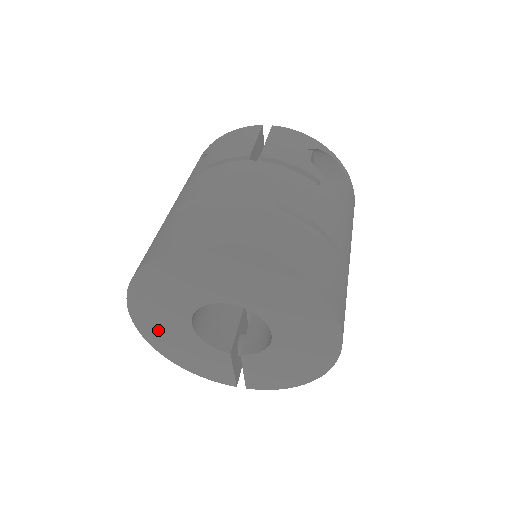
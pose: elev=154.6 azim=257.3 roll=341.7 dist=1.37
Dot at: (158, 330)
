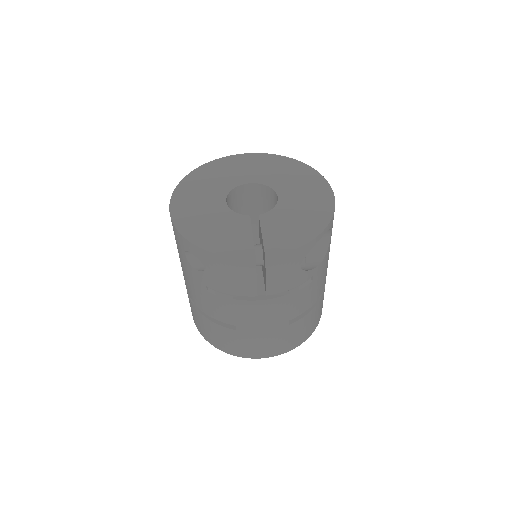
Dot at: occluded
